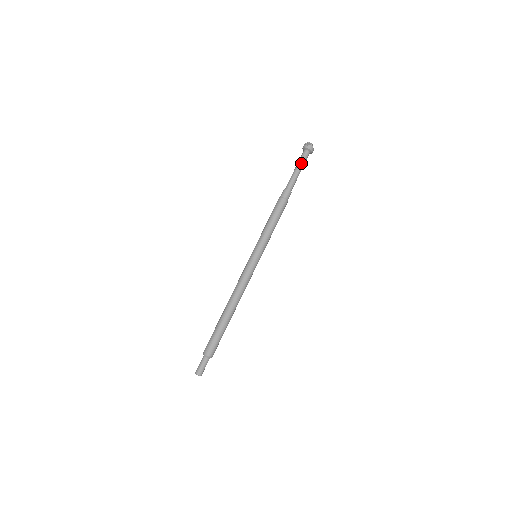
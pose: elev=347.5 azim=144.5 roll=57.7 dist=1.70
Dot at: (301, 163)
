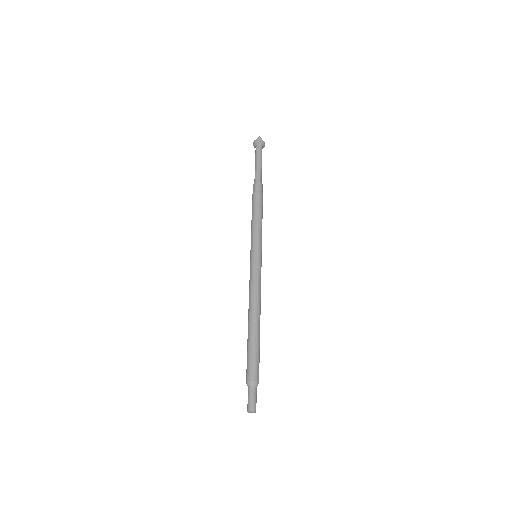
Dot at: (258, 156)
